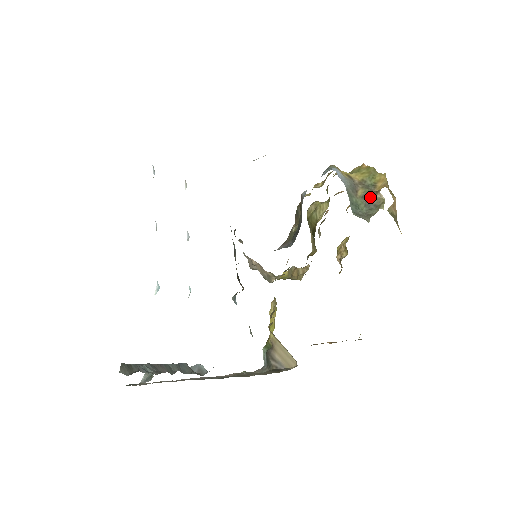
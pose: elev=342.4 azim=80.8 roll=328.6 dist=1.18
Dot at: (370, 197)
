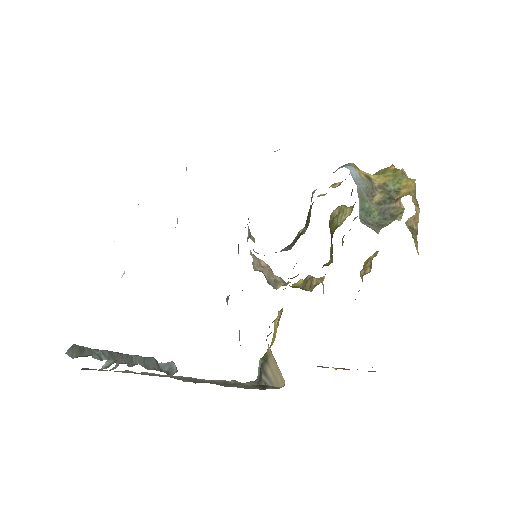
Dot at: (387, 204)
